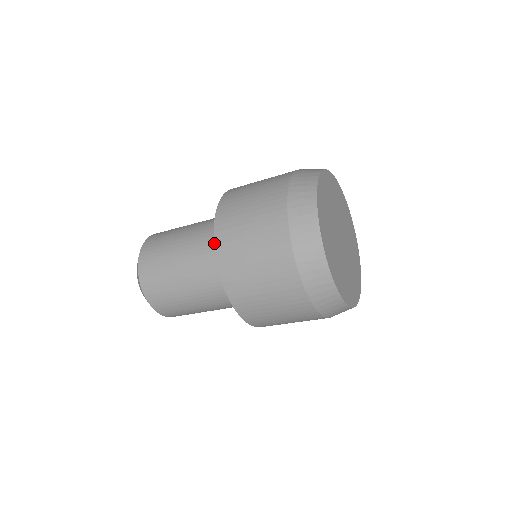
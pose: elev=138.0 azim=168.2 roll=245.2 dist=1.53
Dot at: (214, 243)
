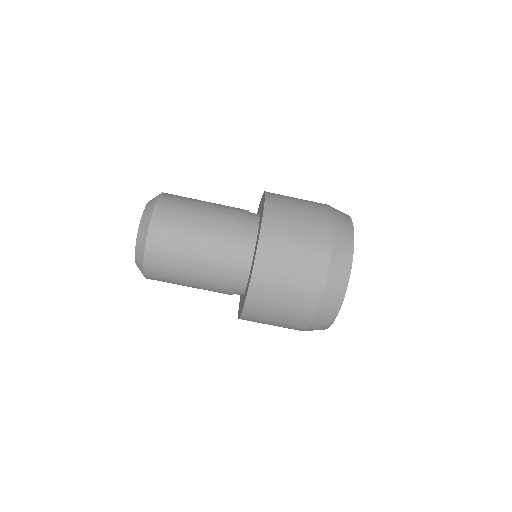
Dot at: (247, 296)
